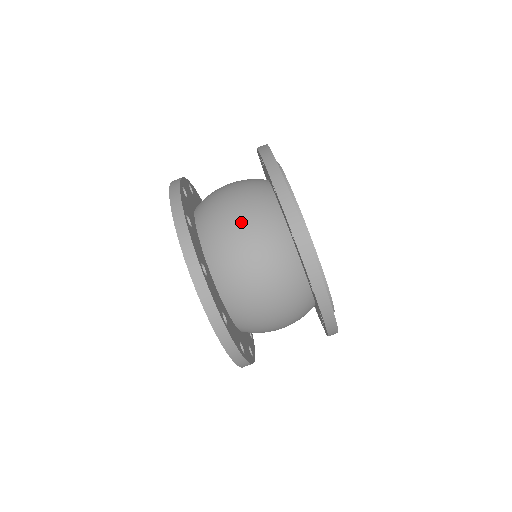
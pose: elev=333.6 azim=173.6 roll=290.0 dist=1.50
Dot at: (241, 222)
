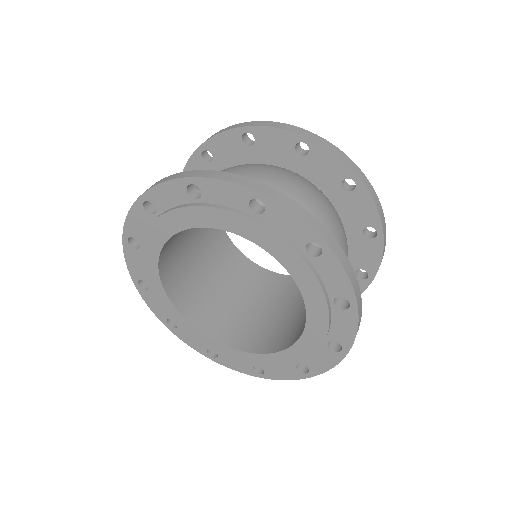
Dot at: (246, 173)
